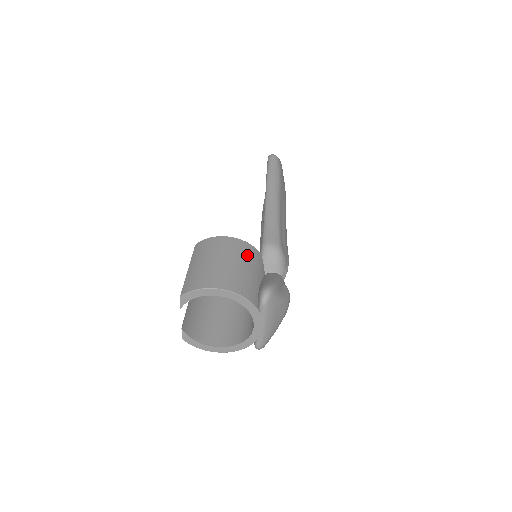
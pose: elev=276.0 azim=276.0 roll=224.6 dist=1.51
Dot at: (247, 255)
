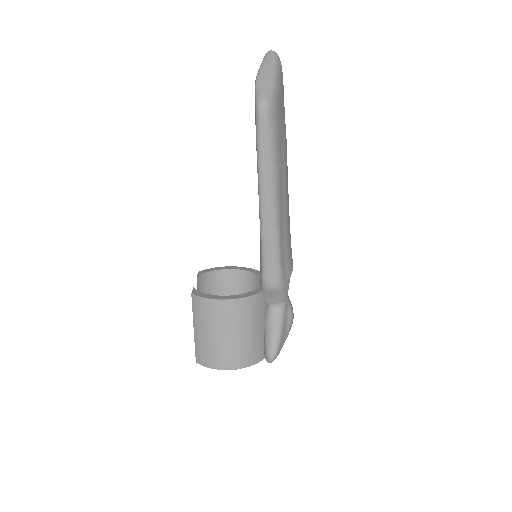
Dot at: (248, 315)
